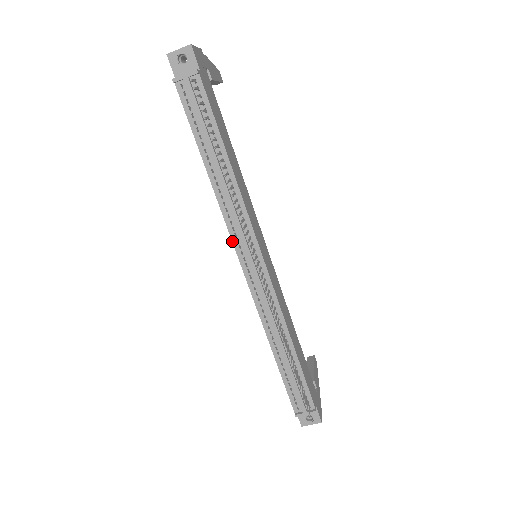
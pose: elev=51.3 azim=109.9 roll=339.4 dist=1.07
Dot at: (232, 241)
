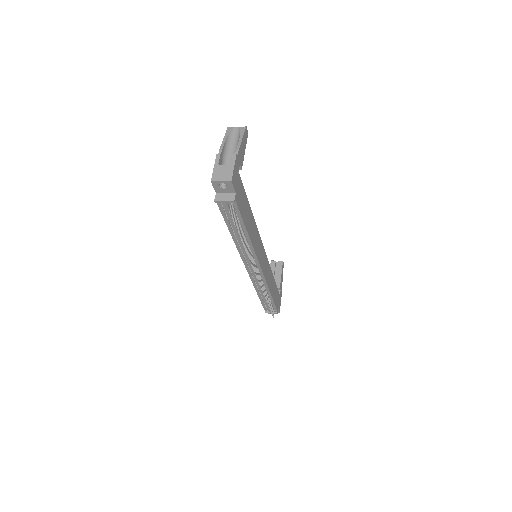
Dot at: (242, 260)
